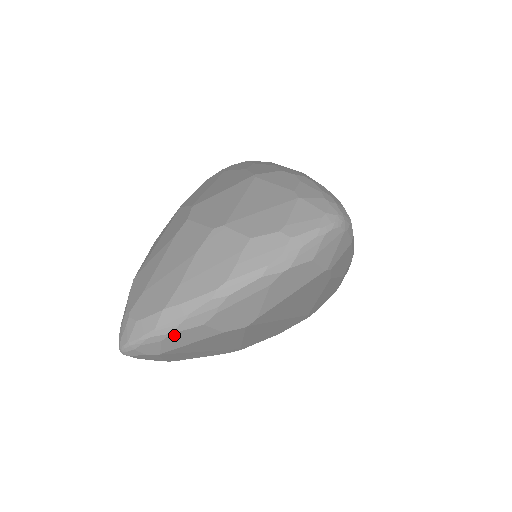
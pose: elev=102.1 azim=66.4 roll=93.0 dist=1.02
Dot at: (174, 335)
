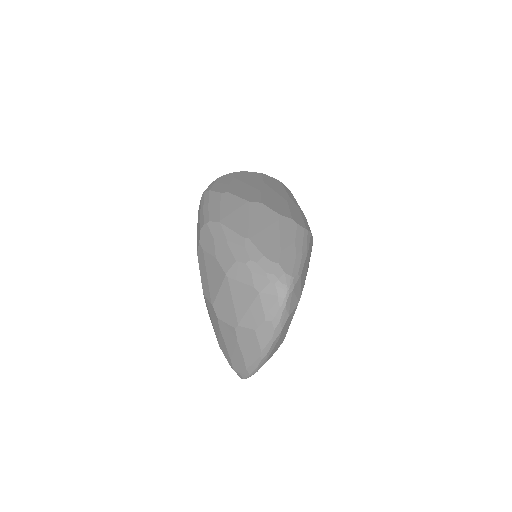
Dot at: occluded
